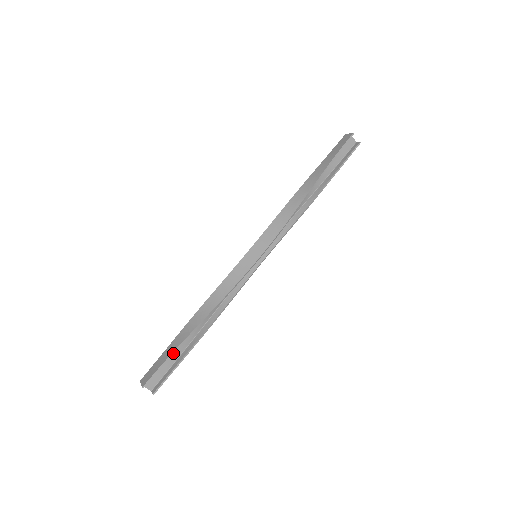
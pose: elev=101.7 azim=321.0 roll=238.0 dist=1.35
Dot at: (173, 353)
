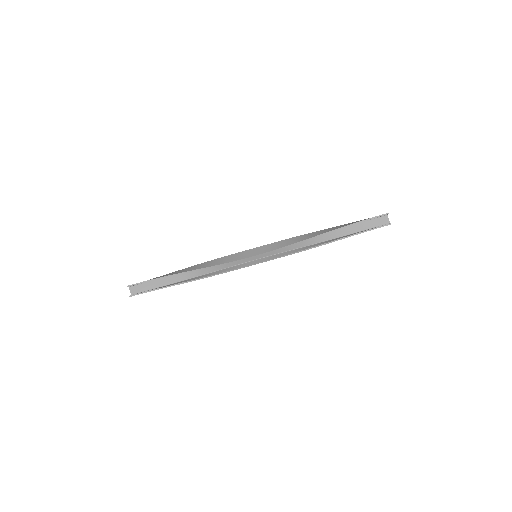
Dot at: (158, 278)
